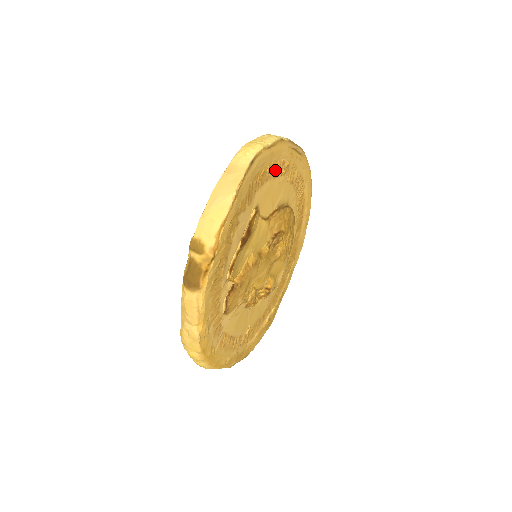
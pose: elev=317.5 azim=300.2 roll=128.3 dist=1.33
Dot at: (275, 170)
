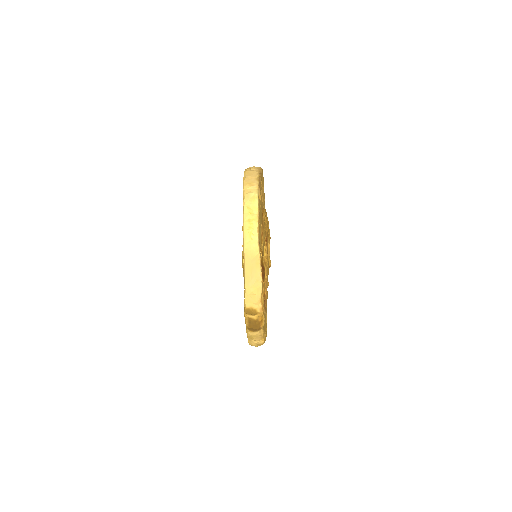
Dot at: (259, 215)
